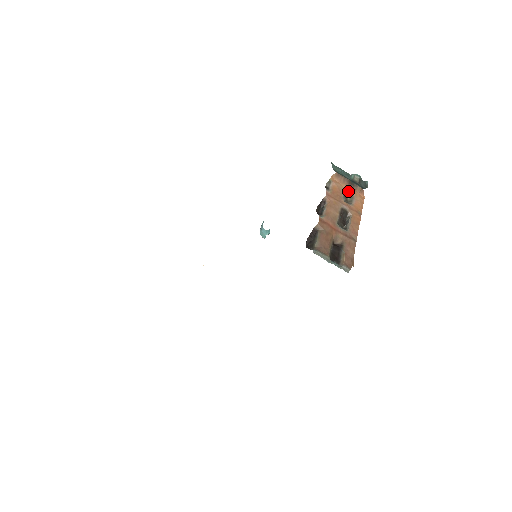
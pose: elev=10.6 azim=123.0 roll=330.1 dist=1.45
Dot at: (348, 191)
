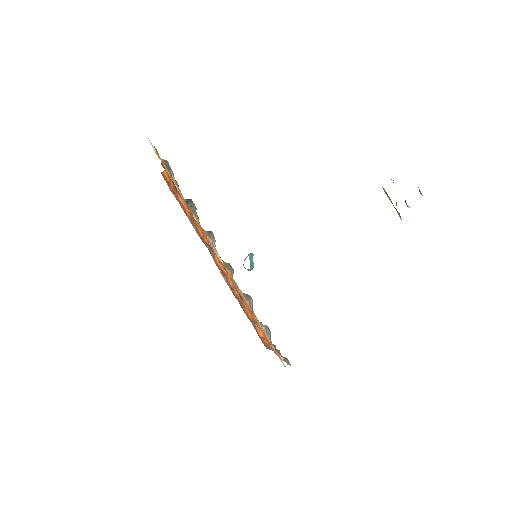
Dot at: occluded
